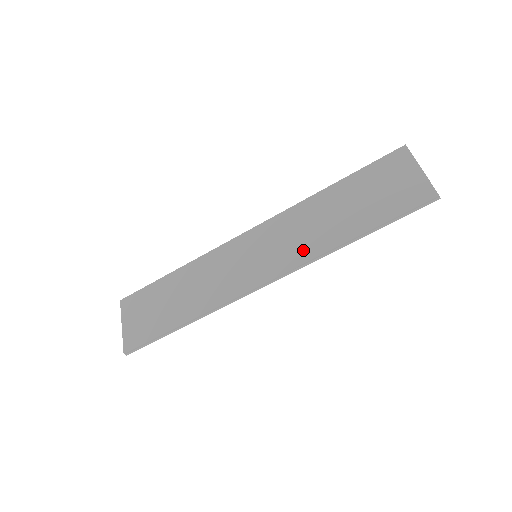
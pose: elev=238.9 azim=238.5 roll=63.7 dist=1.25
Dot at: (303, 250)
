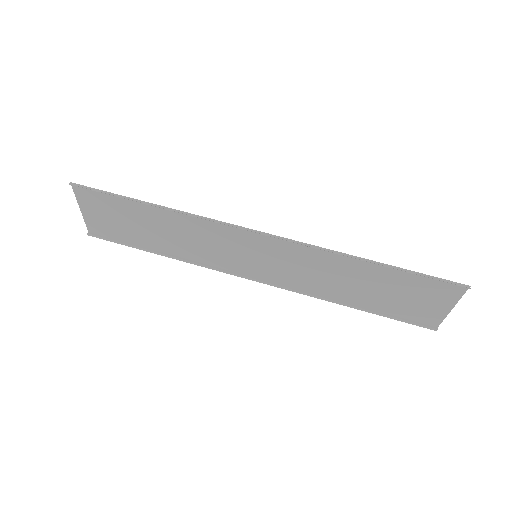
Dot at: (311, 255)
